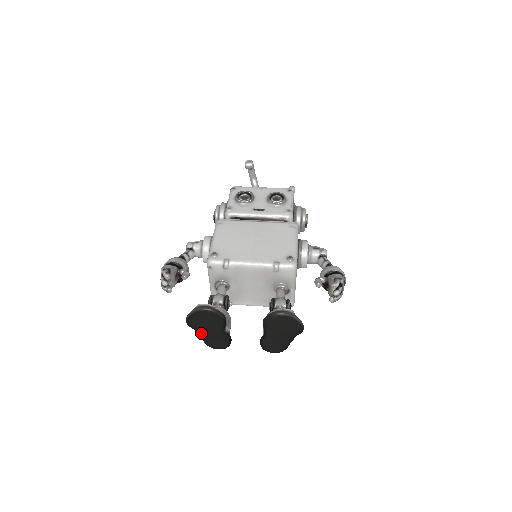
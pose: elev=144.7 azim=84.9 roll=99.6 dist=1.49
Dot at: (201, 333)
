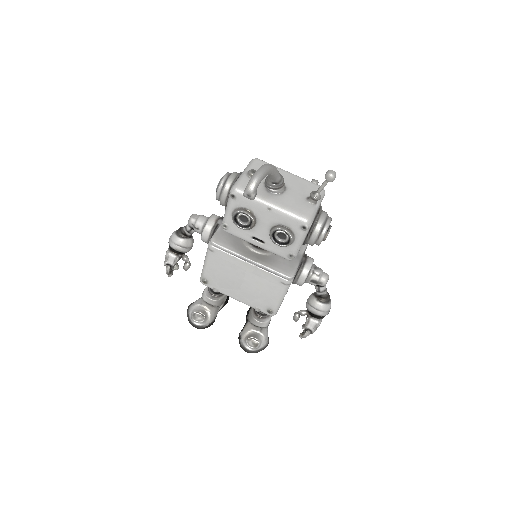
Dot at: occluded
